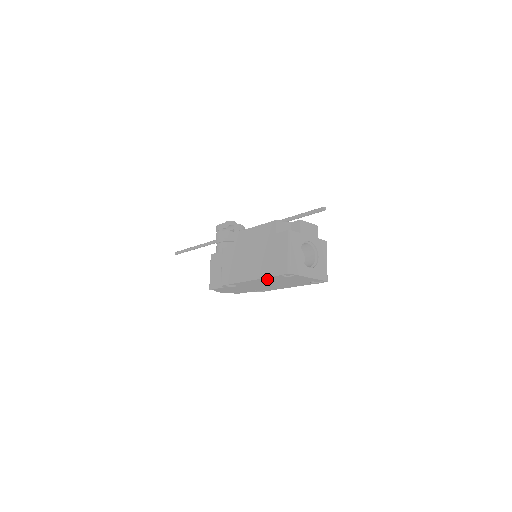
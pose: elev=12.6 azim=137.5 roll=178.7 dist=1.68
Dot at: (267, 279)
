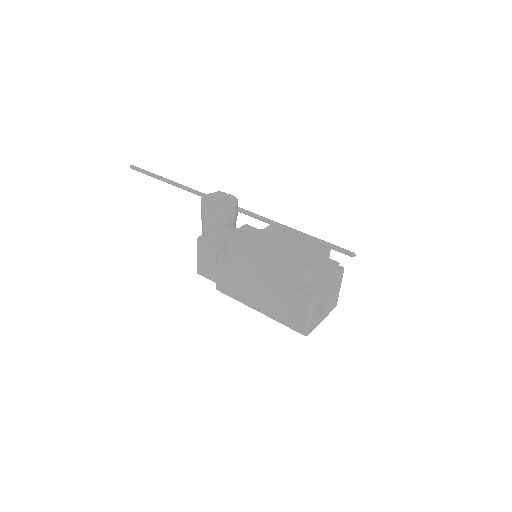
Dot at: occluded
